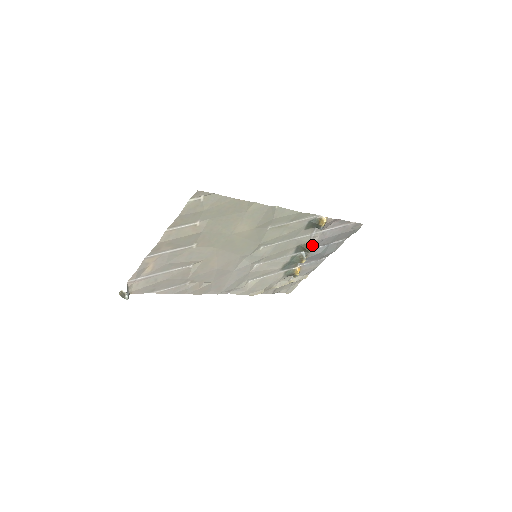
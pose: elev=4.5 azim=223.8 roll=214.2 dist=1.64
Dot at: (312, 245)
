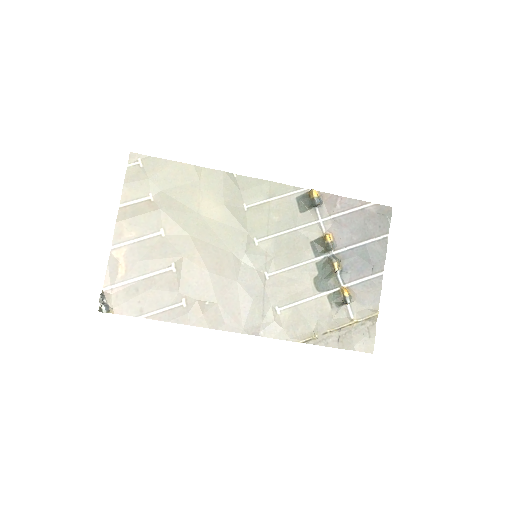
Dot at: (327, 234)
